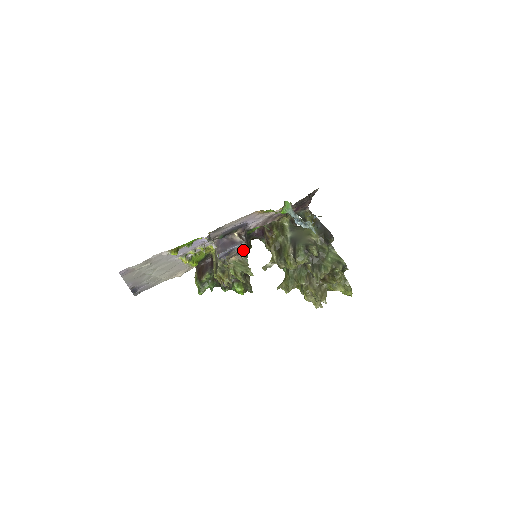
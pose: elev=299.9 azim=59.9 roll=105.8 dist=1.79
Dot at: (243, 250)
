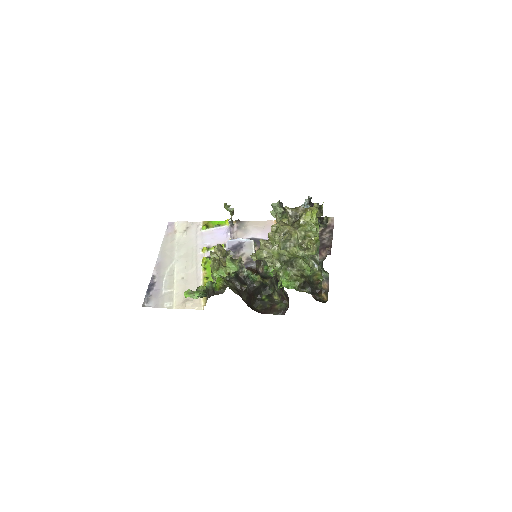
Dot at: (251, 266)
